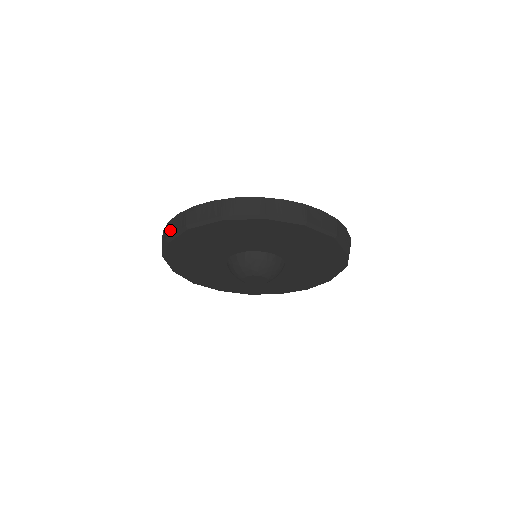
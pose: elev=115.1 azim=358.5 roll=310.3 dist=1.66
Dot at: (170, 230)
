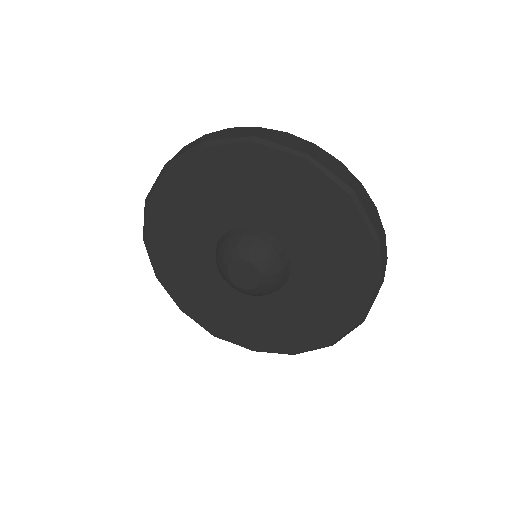
Dot at: occluded
